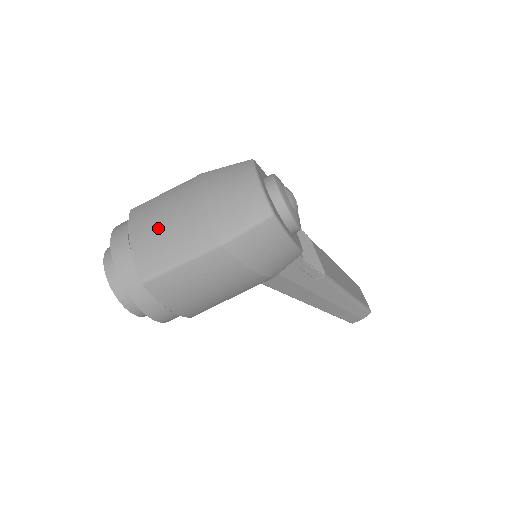
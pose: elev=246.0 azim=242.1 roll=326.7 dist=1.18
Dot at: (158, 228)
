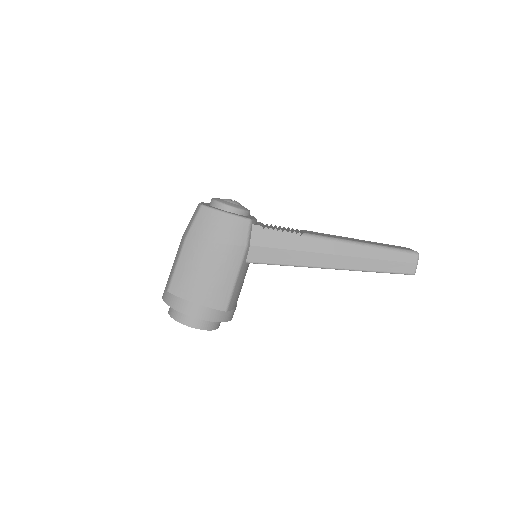
Dot at: occluded
